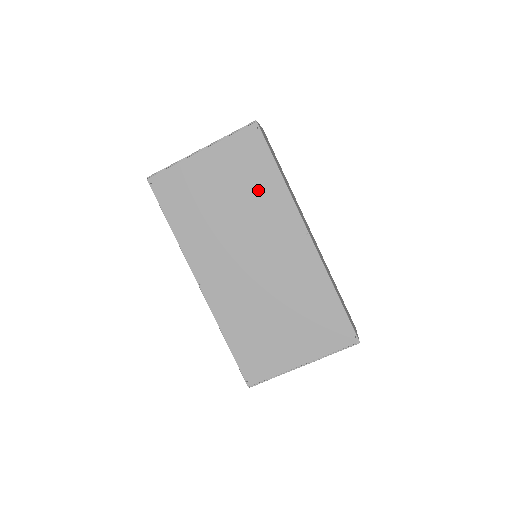
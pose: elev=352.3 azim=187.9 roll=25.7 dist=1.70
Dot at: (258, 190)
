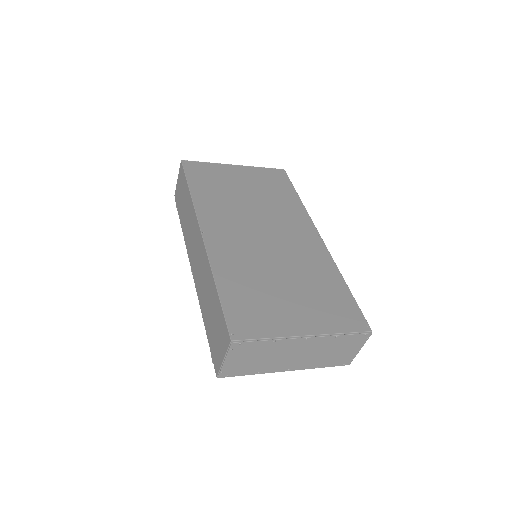
Dot at: (279, 199)
